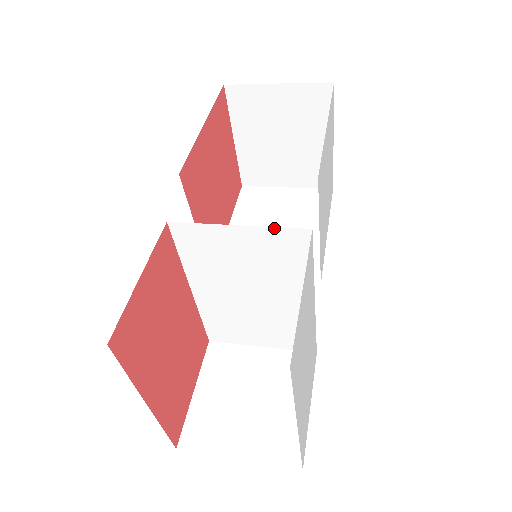
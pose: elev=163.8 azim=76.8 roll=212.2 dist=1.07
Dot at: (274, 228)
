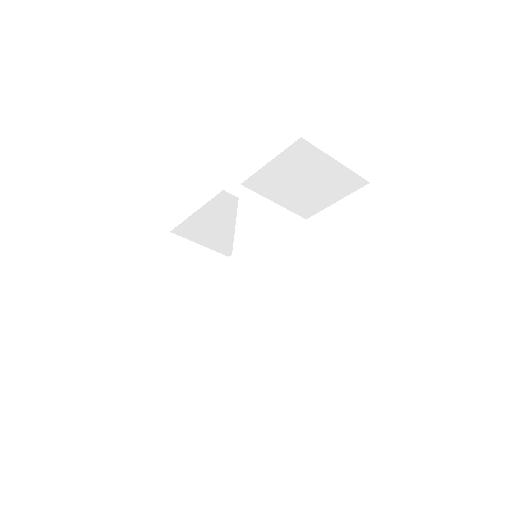
Dot at: (291, 212)
